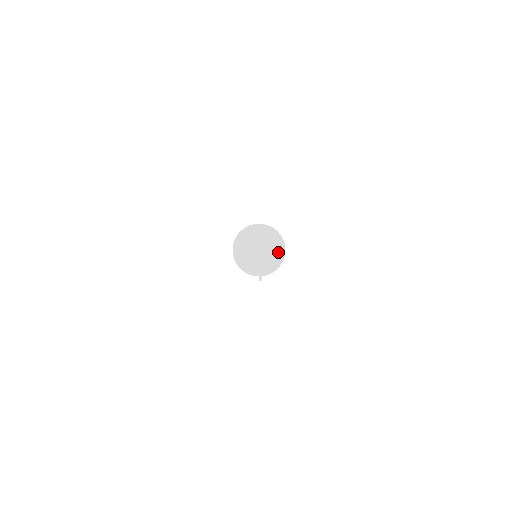
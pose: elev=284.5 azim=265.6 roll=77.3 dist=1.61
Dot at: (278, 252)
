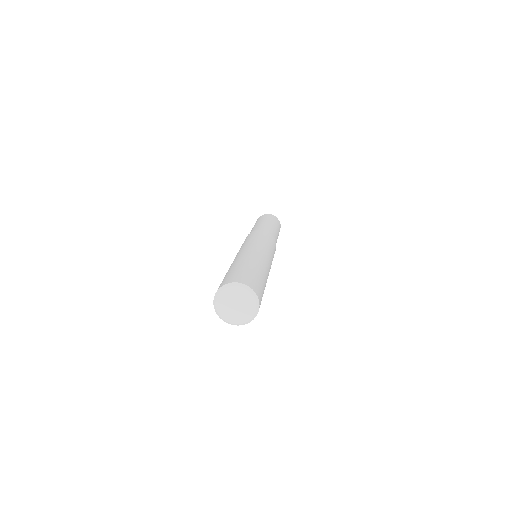
Dot at: (252, 310)
